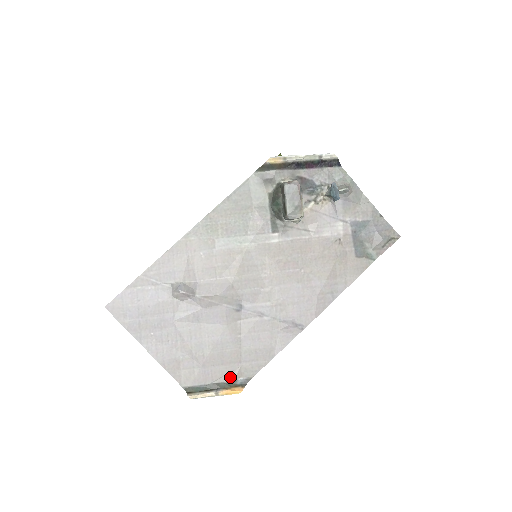
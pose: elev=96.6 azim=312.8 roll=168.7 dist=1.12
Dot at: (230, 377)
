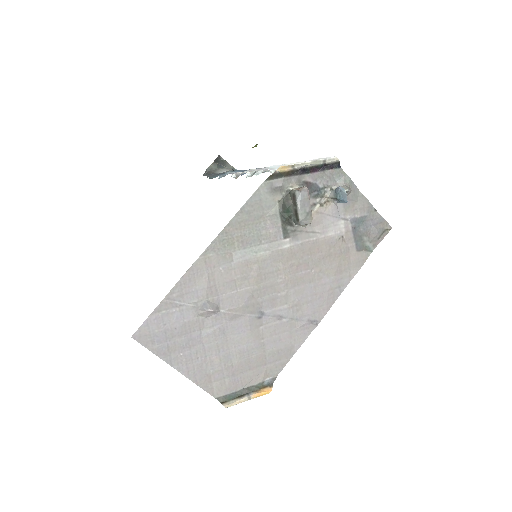
Dot at: (258, 380)
